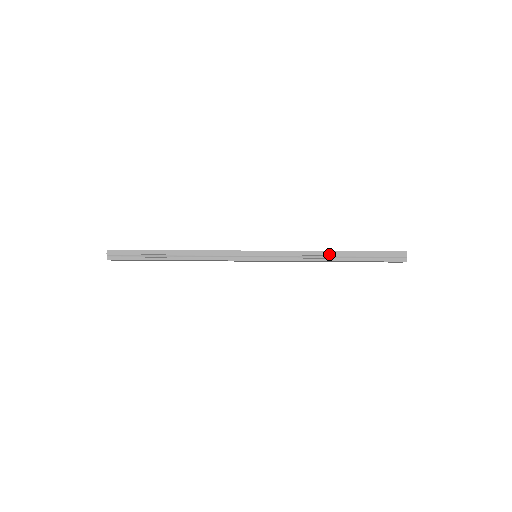
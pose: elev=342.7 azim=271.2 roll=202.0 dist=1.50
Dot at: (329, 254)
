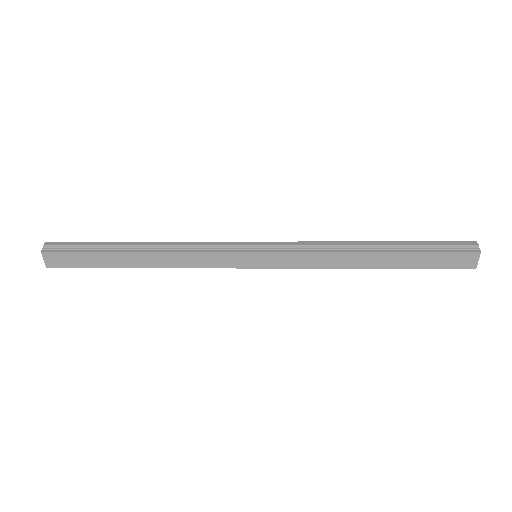
Dot at: (362, 244)
